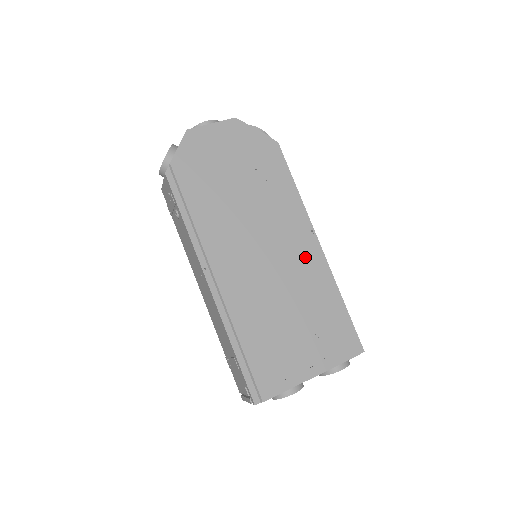
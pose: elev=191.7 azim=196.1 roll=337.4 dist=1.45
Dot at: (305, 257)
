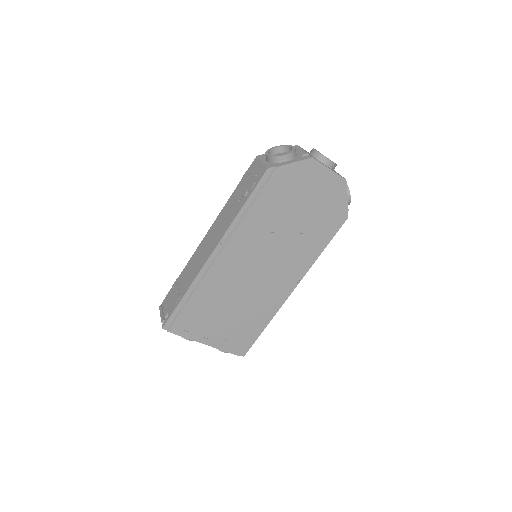
Dot at: (277, 290)
